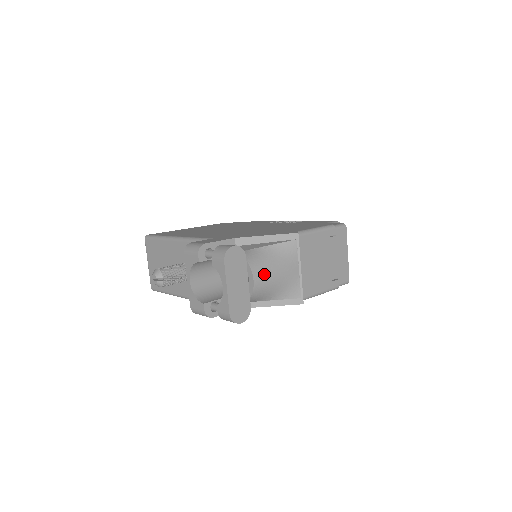
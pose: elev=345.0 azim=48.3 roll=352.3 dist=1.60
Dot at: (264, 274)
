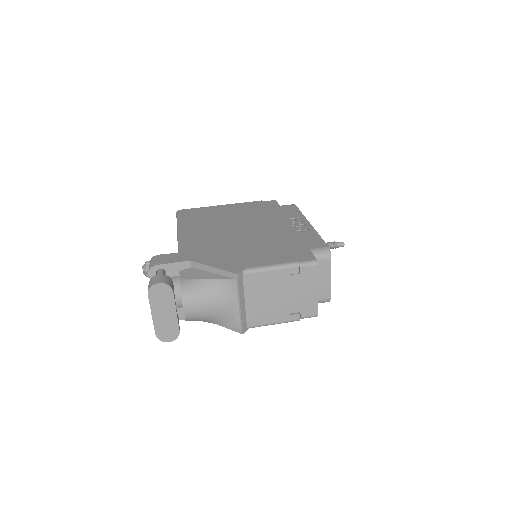
Dot at: (196, 306)
